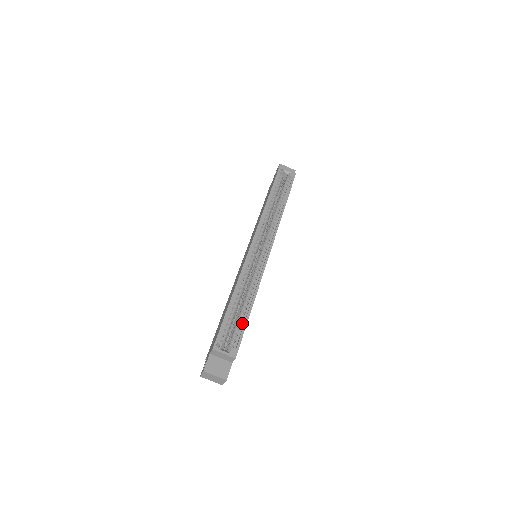
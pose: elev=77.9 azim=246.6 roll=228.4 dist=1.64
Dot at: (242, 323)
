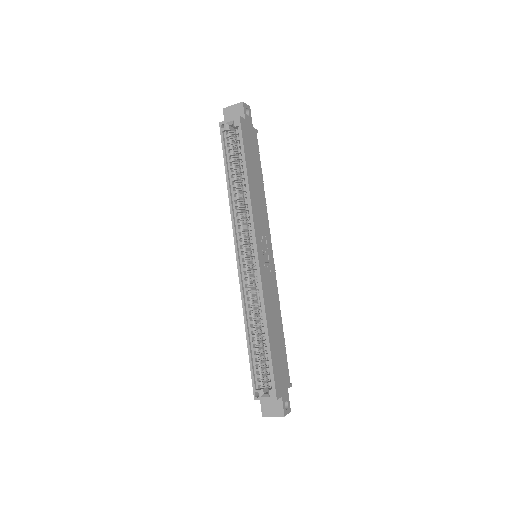
Dot at: (268, 357)
